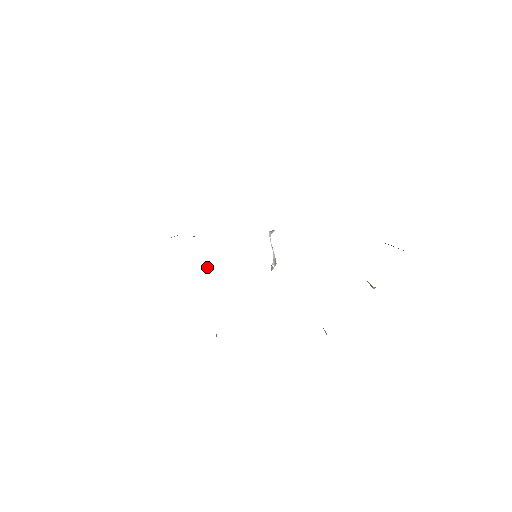
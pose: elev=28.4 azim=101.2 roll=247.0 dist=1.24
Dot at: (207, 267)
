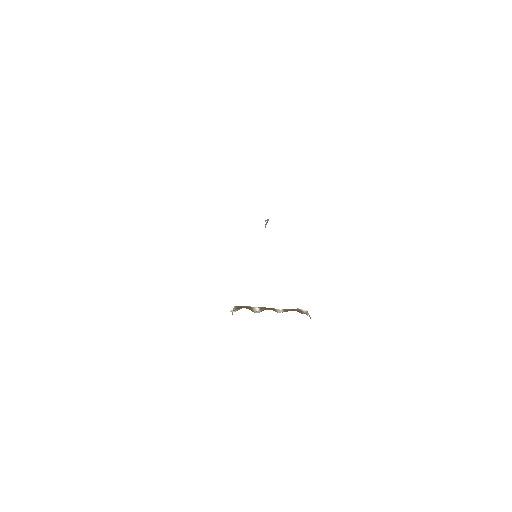
Dot at: occluded
